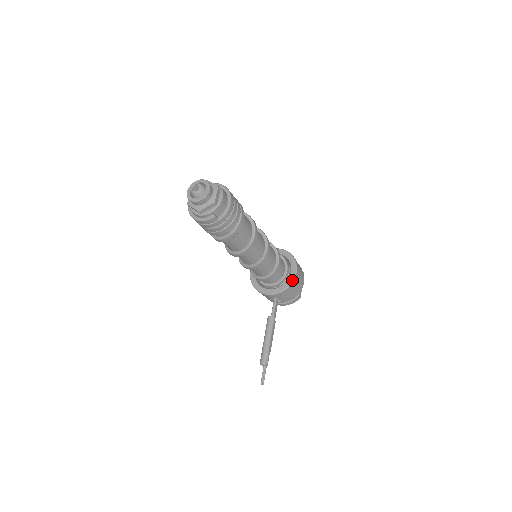
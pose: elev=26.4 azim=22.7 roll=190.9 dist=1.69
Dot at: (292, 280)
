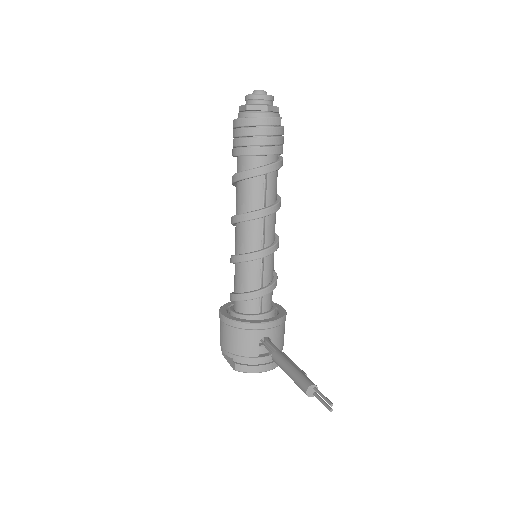
Dot at: (285, 311)
